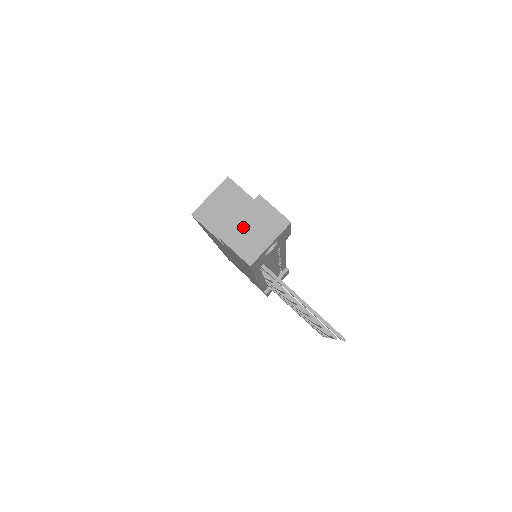
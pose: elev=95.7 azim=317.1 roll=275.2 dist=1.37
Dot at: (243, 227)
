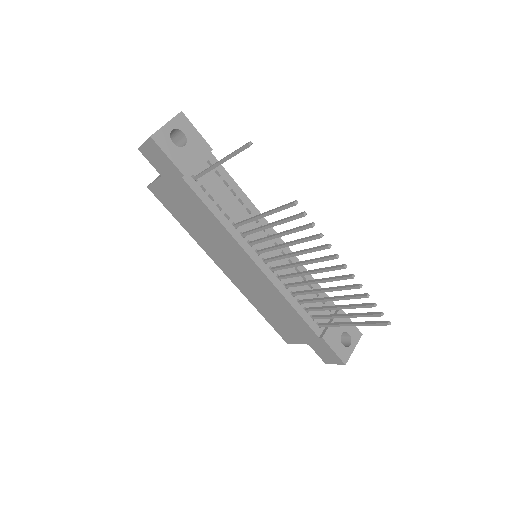
Dot at: occluded
